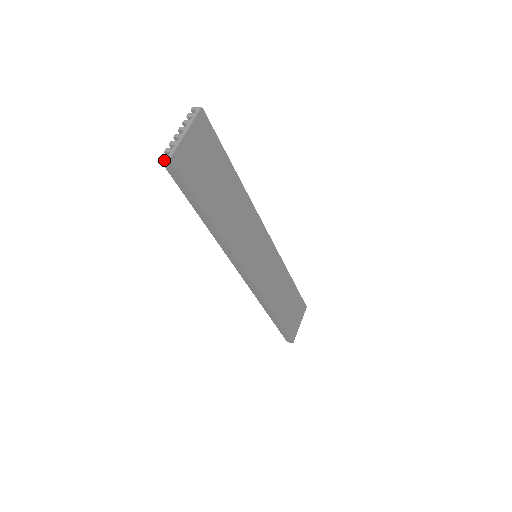
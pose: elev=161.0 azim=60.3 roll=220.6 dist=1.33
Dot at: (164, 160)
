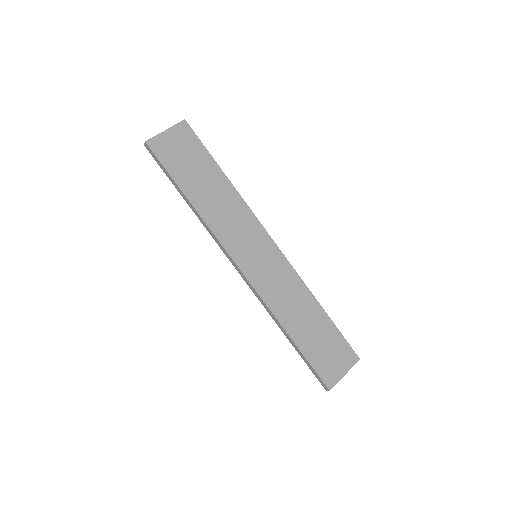
Dot at: (145, 144)
